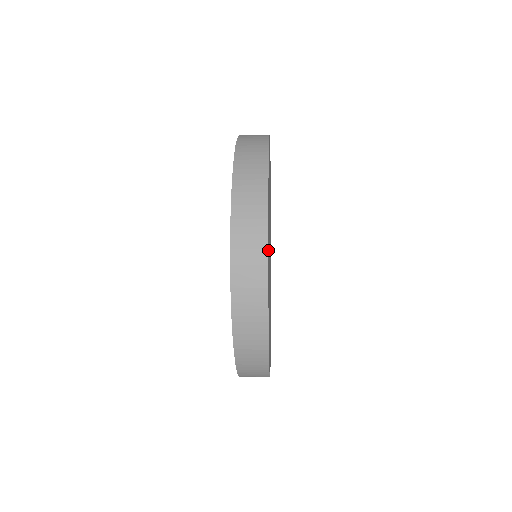
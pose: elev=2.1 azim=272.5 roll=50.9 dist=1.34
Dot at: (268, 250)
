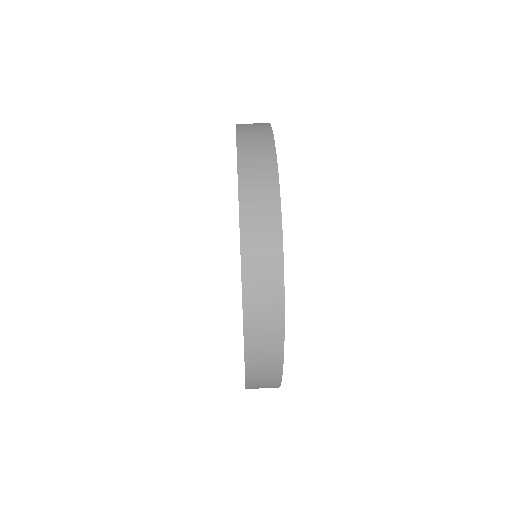
Dot at: occluded
